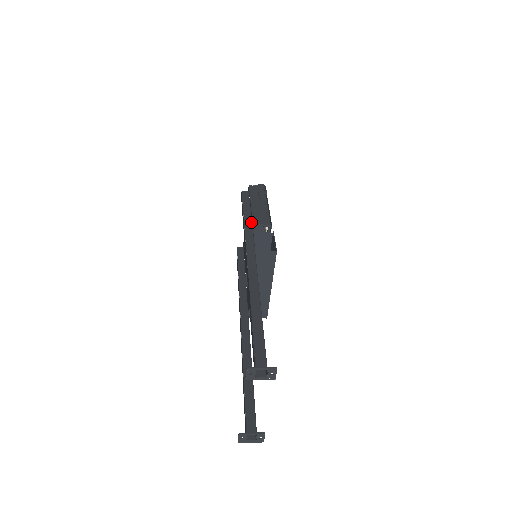
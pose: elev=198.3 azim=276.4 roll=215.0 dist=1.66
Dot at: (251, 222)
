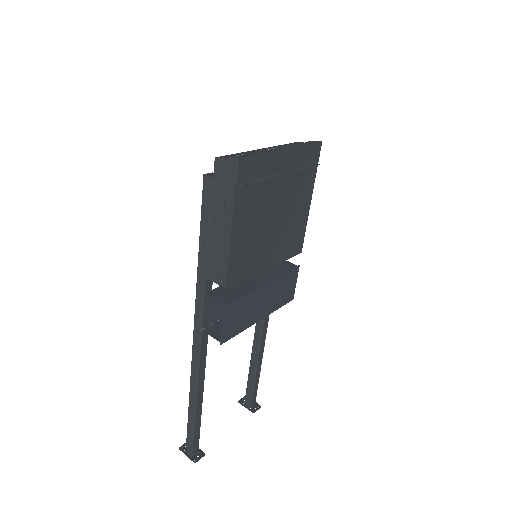
Dot at: (204, 272)
